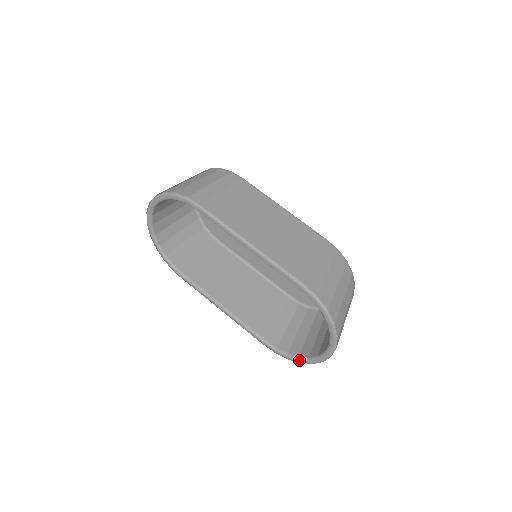
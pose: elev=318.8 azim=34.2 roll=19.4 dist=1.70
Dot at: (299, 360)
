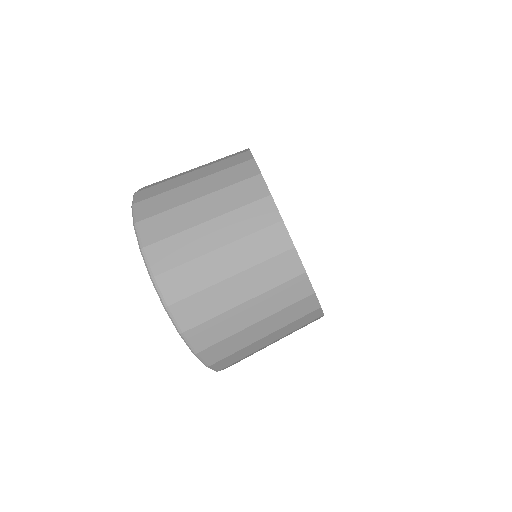
Dot at: occluded
